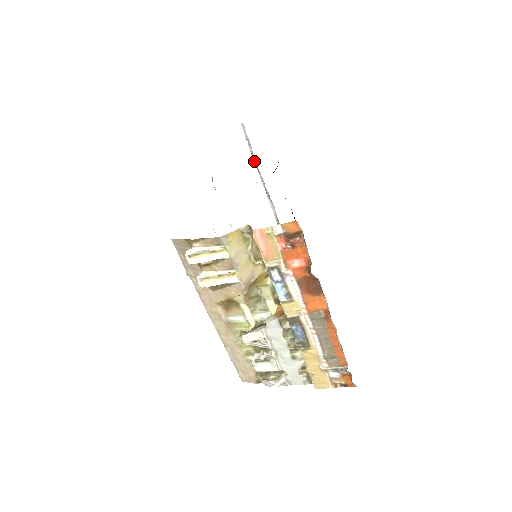
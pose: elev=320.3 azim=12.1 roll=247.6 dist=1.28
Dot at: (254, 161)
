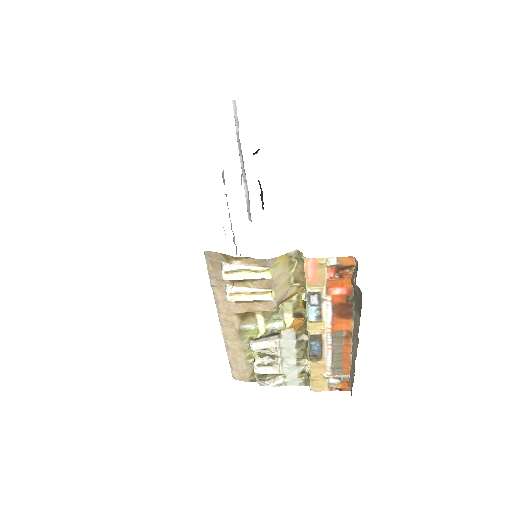
Dot at: (237, 141)
